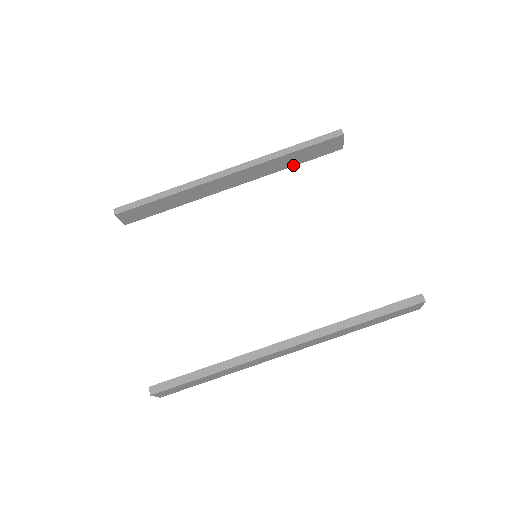
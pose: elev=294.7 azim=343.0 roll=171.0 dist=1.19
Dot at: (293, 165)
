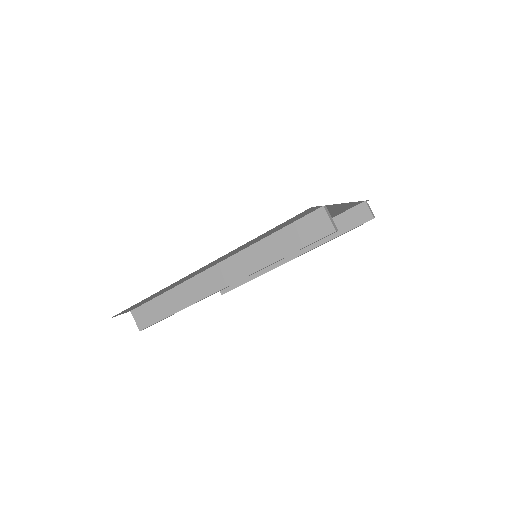
Dot at: (334, 237)
